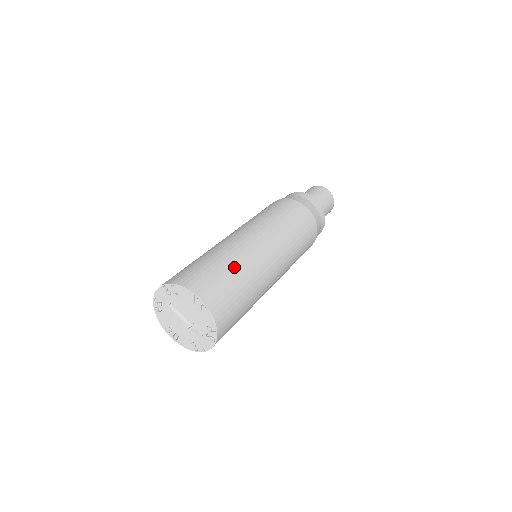
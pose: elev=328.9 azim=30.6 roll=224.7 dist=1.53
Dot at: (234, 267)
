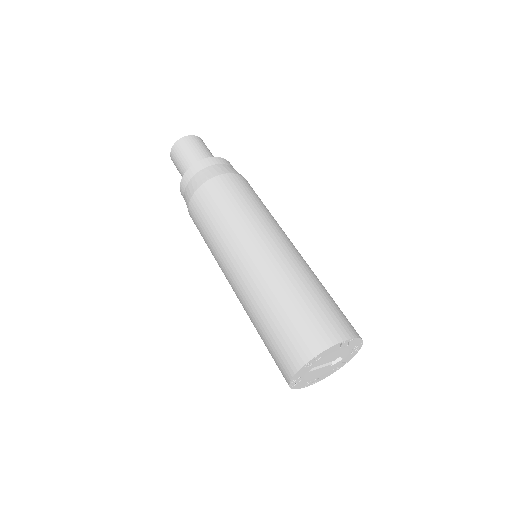
Dot at: (309, 288)
